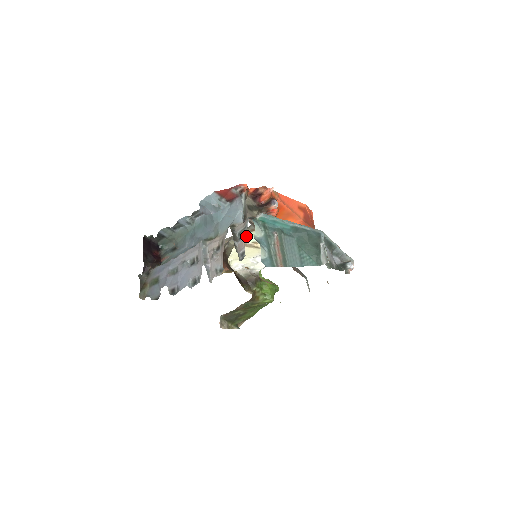
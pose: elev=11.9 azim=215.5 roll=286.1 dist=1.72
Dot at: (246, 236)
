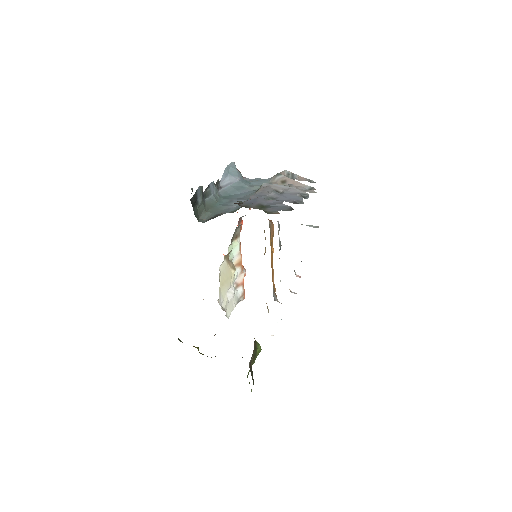
Dot at: (230, 246)
